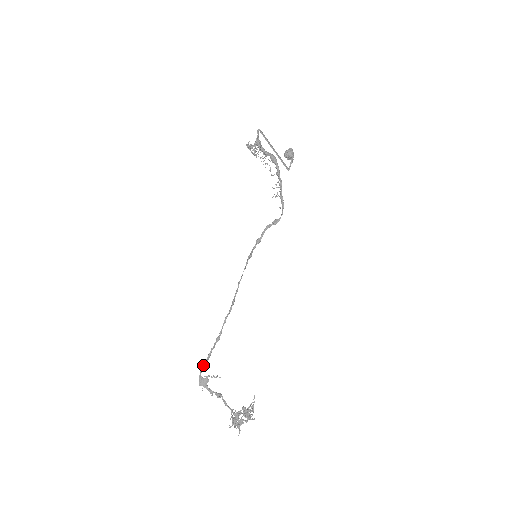
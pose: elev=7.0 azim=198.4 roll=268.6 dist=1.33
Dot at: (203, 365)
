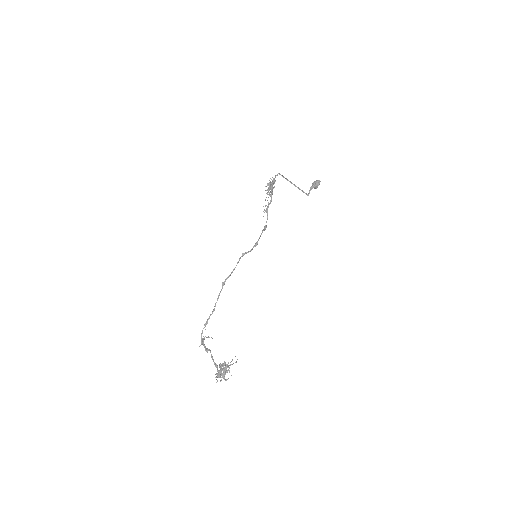
Dot at: occluded
